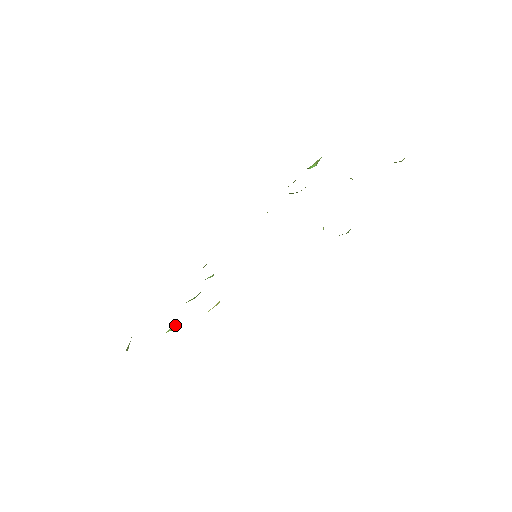
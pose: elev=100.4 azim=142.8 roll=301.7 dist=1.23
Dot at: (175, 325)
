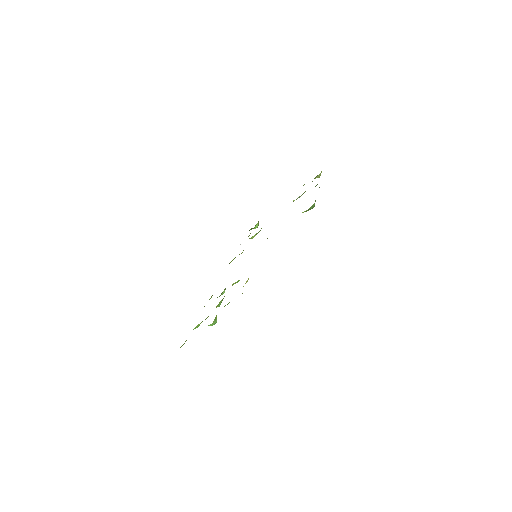
Dot at: (216, 319)
